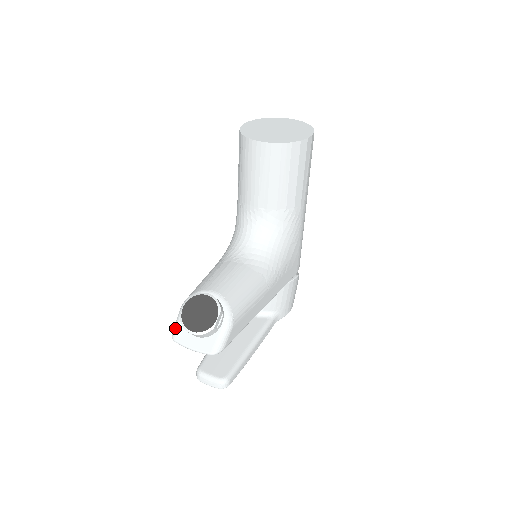
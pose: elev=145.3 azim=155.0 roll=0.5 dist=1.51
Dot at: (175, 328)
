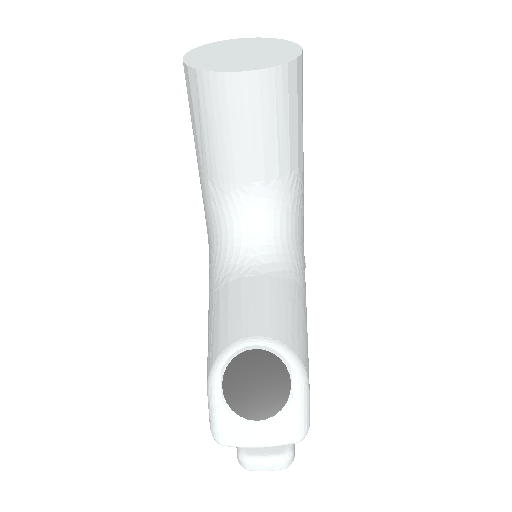
Dot at: (215, 423)
